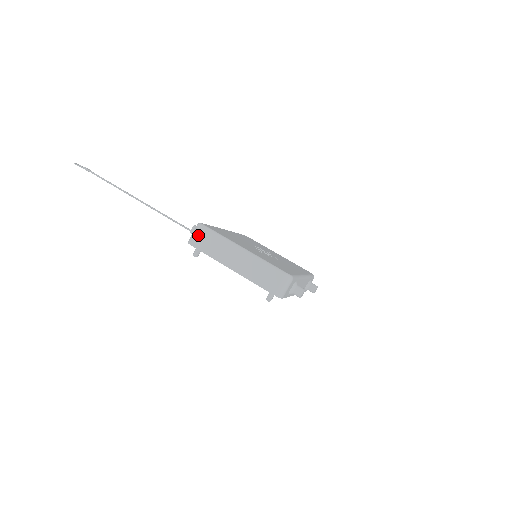
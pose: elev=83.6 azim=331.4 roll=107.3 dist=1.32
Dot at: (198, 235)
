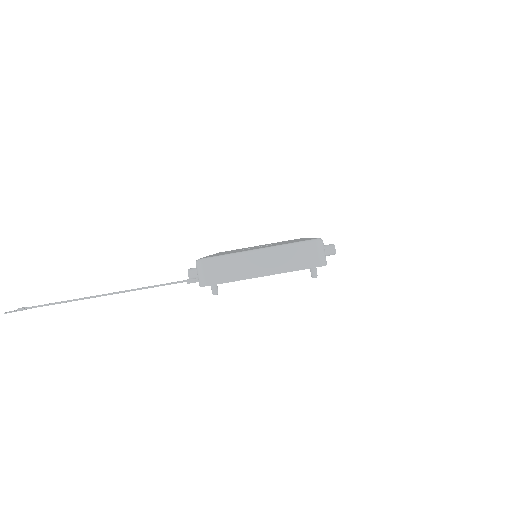
Dot at: (206, 272)
